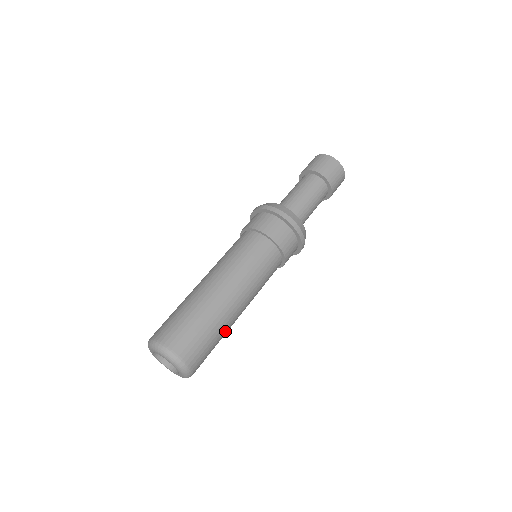
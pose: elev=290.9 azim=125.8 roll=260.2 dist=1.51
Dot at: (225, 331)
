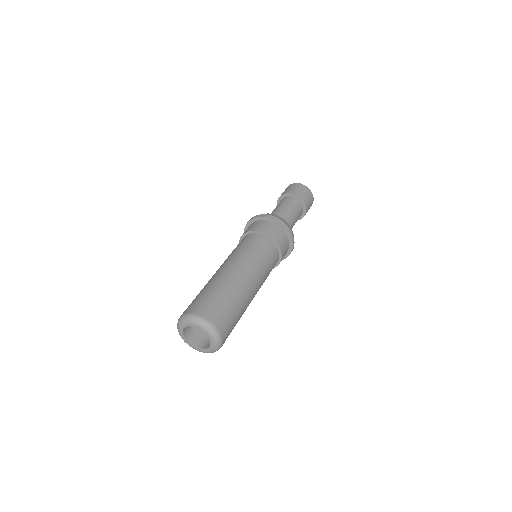
Dot at: (244, 310)
